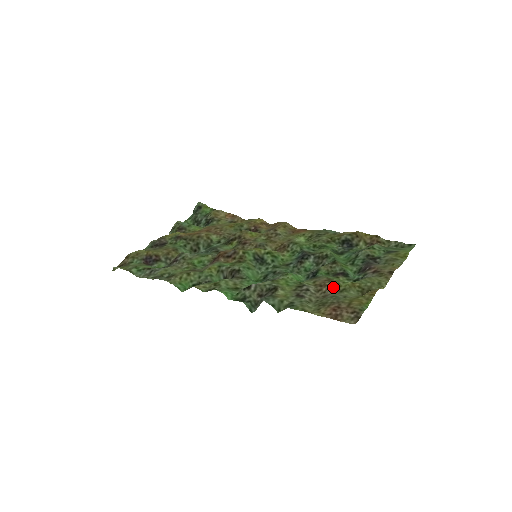
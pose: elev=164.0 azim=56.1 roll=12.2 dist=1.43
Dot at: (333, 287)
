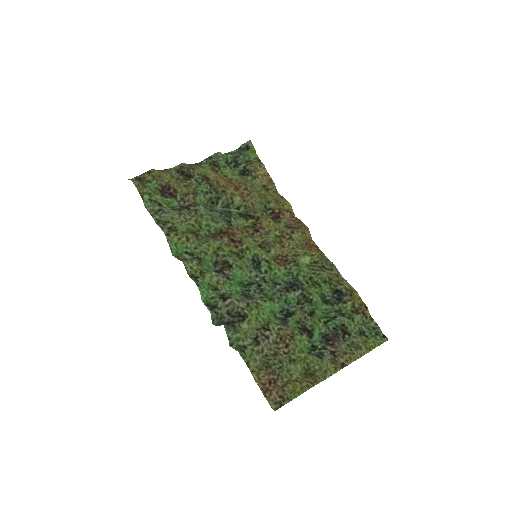
Dot at: (288, 350)
